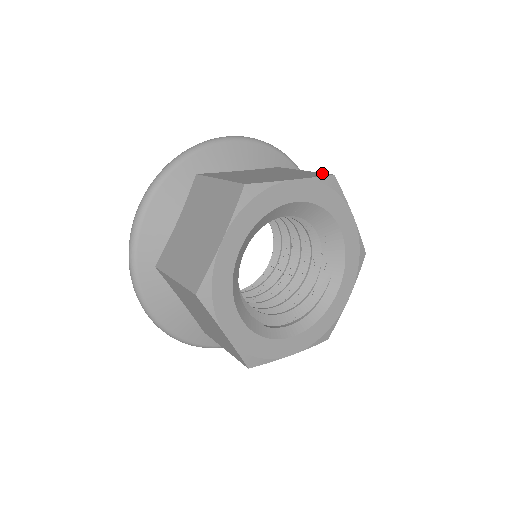
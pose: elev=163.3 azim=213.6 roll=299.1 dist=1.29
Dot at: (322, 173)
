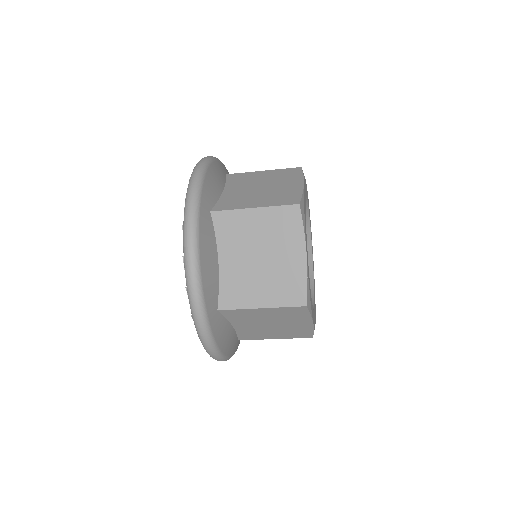
Dot at: (289, 169)
